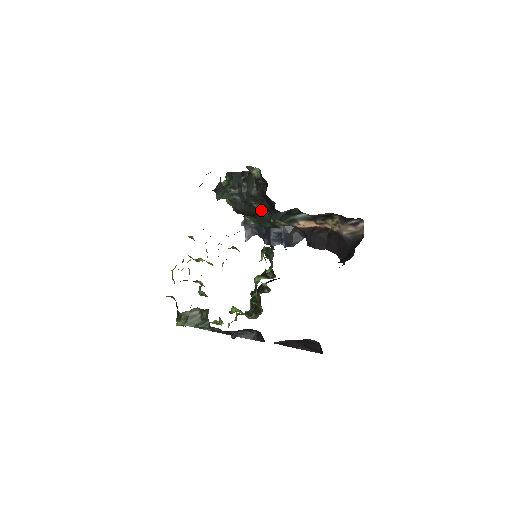
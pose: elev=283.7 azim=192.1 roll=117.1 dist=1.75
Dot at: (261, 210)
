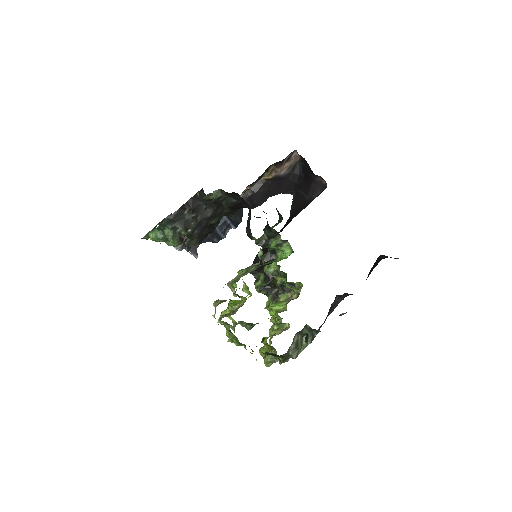
Dot at: occluded
